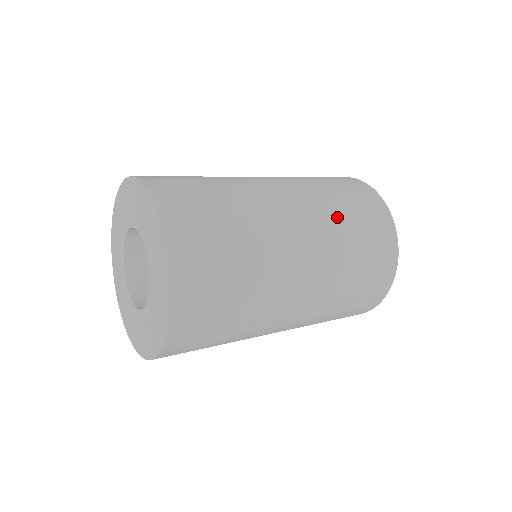
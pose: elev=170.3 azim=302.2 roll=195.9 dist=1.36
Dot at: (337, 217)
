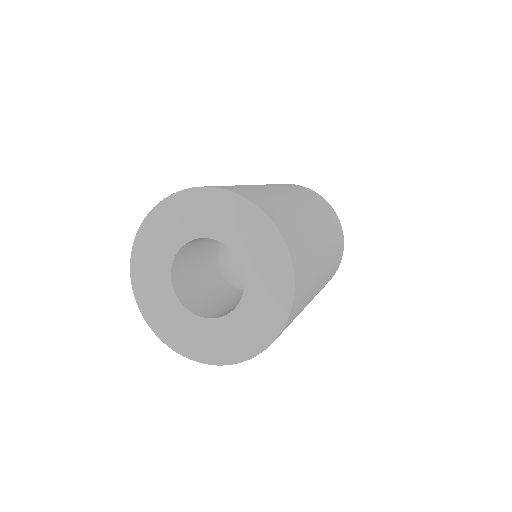
Dot at: (322, 214)
